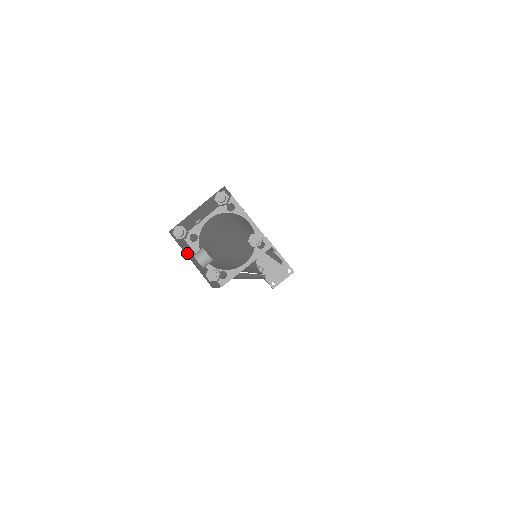
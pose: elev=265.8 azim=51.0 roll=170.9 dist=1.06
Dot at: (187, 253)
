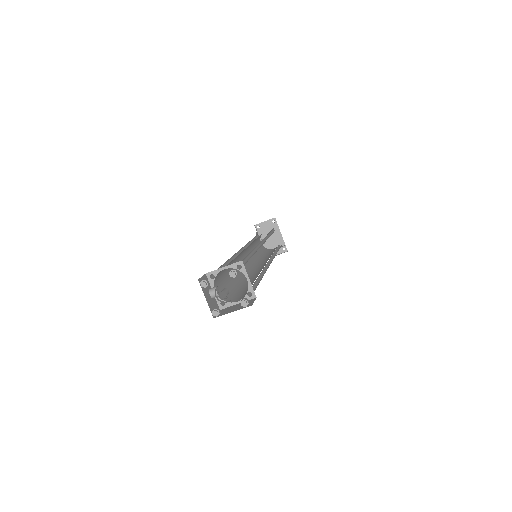
Dot at: (205, 293)
